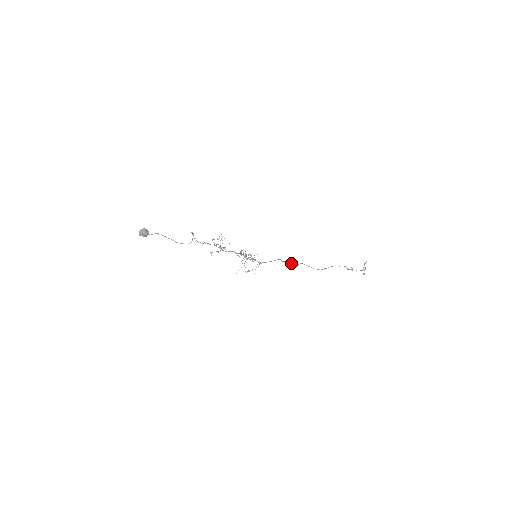
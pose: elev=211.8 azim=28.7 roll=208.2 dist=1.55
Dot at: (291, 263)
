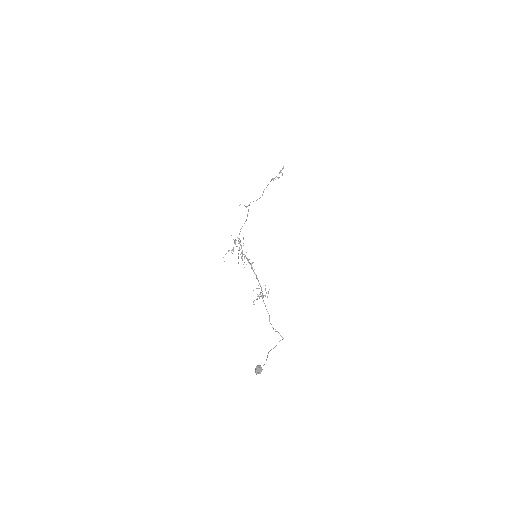
Dot at: occluded
